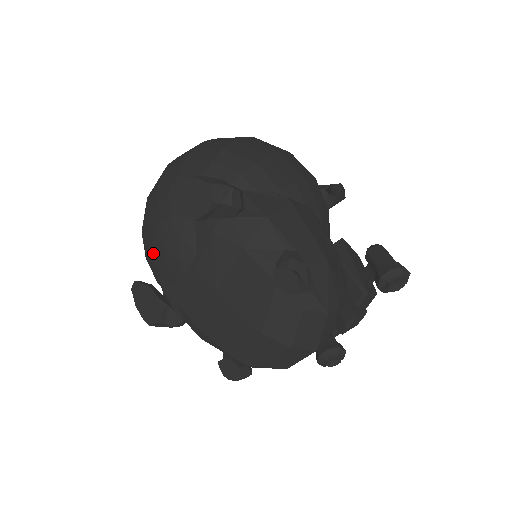
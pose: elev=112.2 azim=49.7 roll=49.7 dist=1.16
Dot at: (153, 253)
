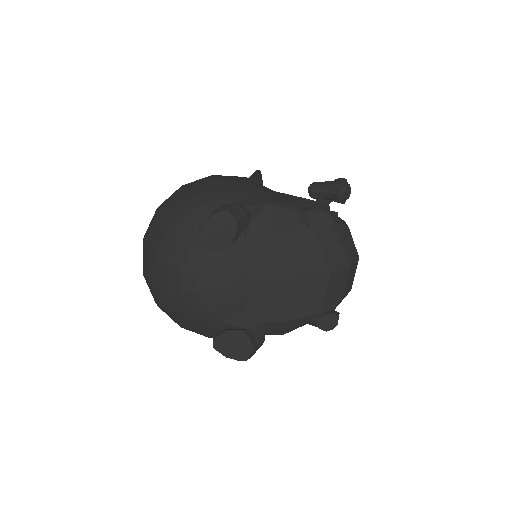
Dot at: (207, 307)
